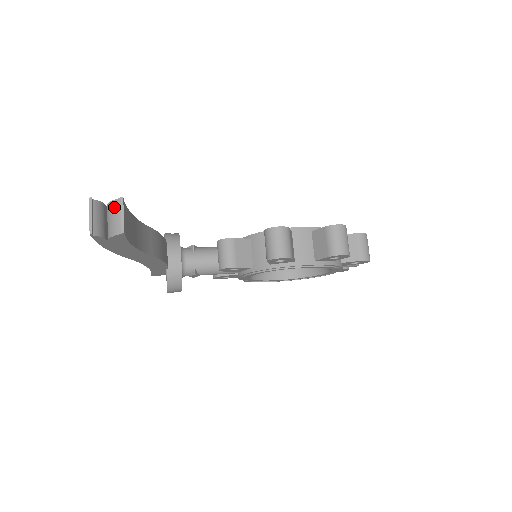
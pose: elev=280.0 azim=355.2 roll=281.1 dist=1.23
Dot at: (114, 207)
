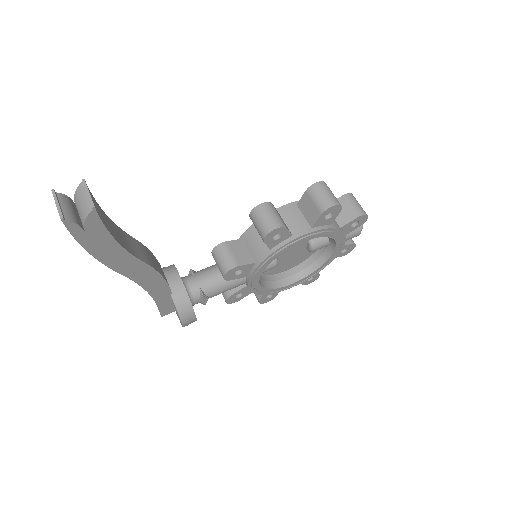
Dot at: (79, 193)
